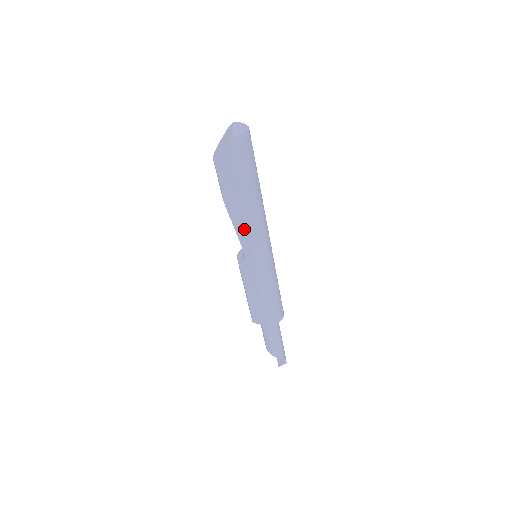
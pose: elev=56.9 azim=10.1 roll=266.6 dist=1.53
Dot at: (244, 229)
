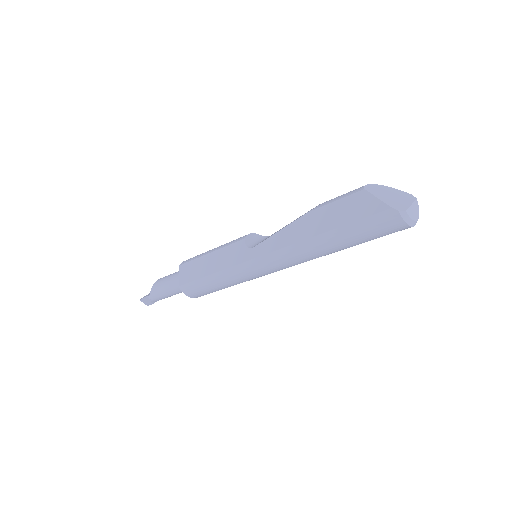
Dot at: (284, 243)
